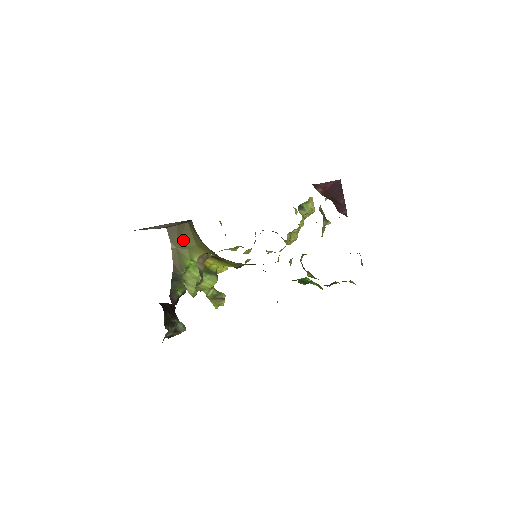
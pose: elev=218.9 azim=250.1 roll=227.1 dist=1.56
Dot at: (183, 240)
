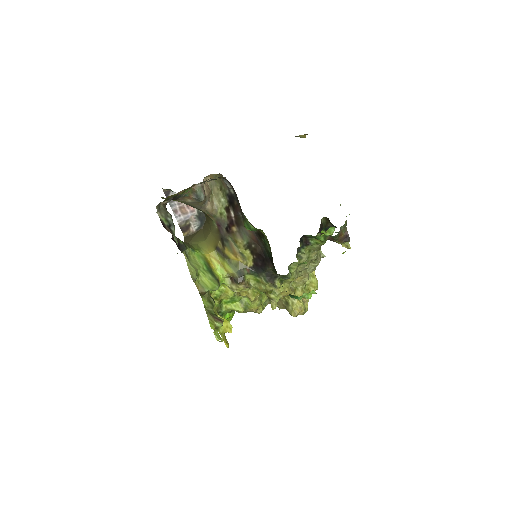
Dot at: (195, 239)
